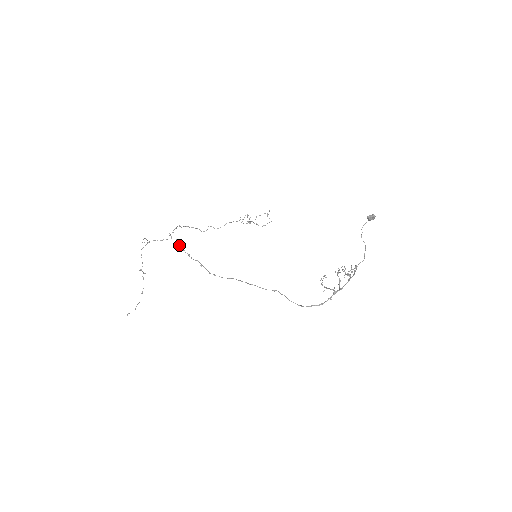
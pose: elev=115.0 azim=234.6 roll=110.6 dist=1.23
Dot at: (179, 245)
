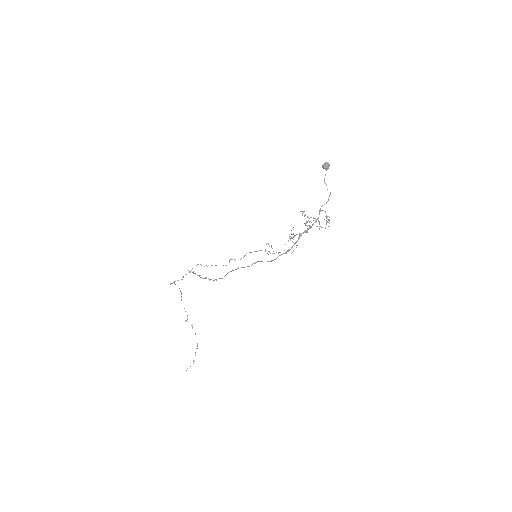
Dot at: (193, 273)
